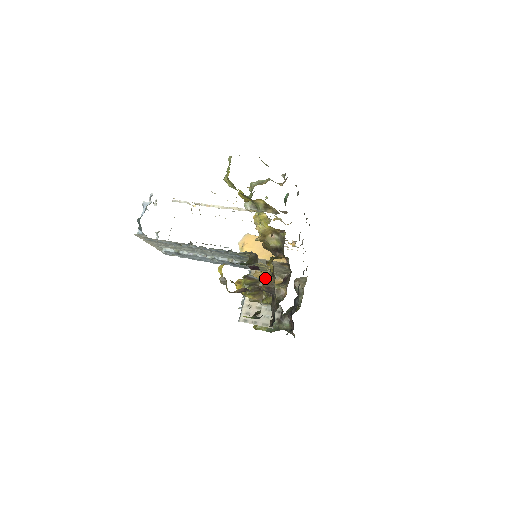
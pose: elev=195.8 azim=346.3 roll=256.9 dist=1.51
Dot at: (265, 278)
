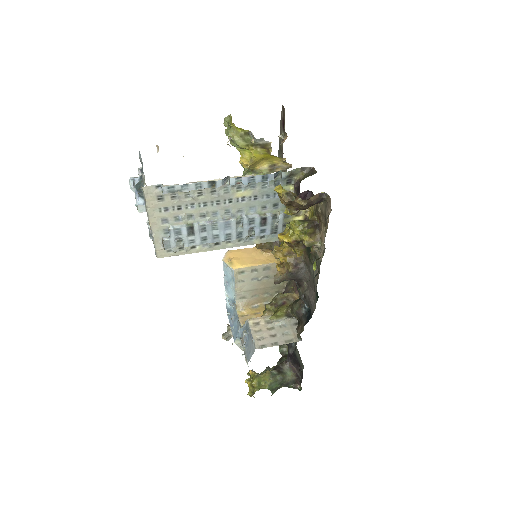
Dot at: (289, 254)
